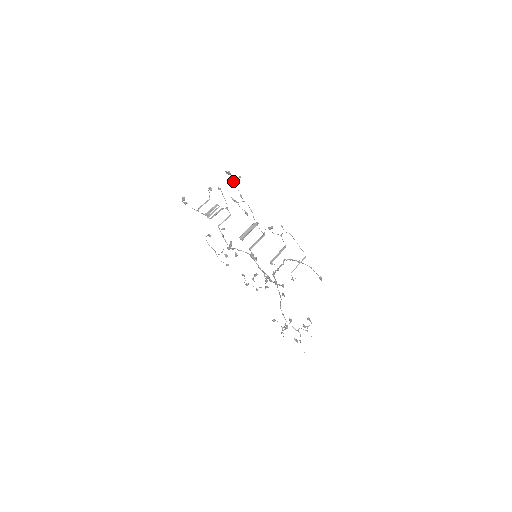
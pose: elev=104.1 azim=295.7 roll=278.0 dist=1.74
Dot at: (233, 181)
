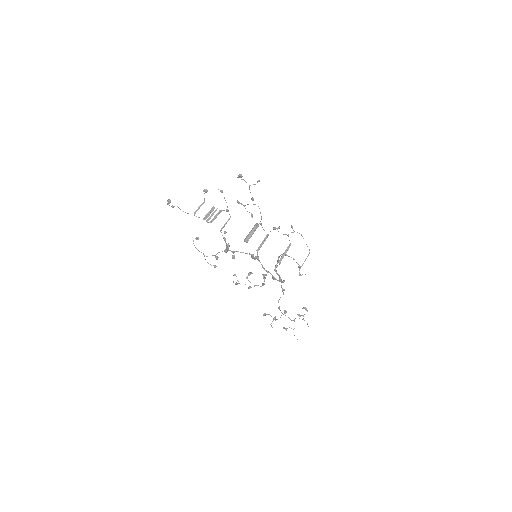
Dot at: (249, 185)
